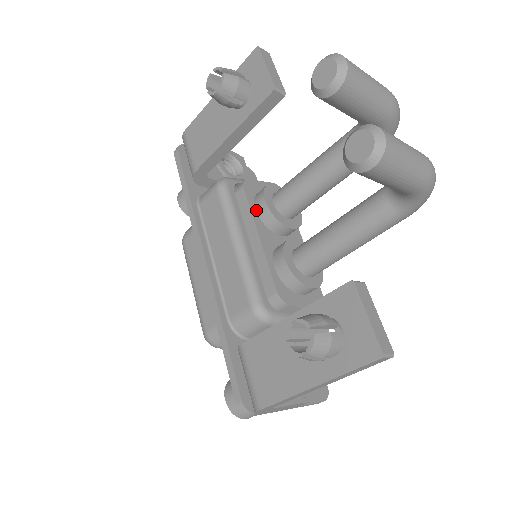
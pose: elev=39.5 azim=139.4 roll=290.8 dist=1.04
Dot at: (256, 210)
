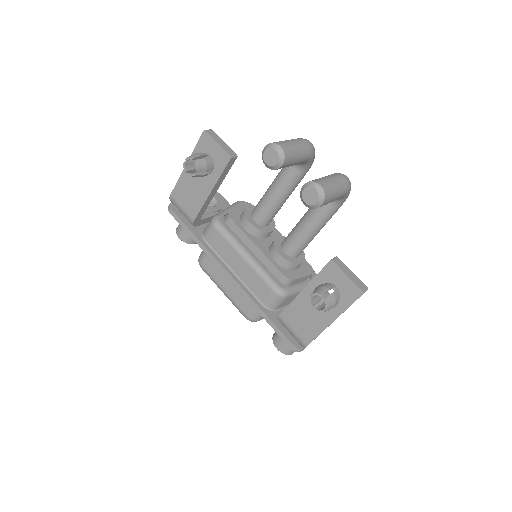
Dot at: (246, 230)
